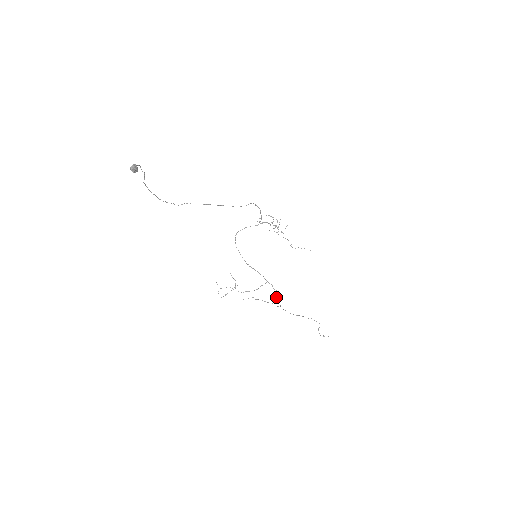
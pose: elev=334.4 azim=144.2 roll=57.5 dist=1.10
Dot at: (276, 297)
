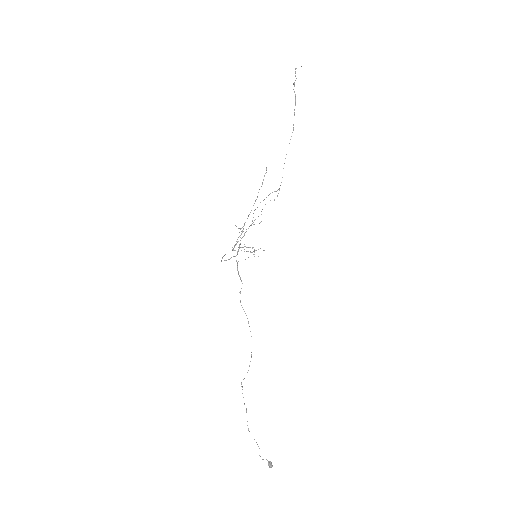
Dot at: occluded
